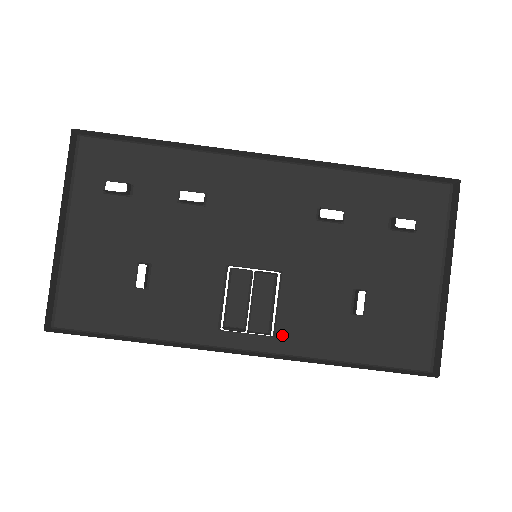
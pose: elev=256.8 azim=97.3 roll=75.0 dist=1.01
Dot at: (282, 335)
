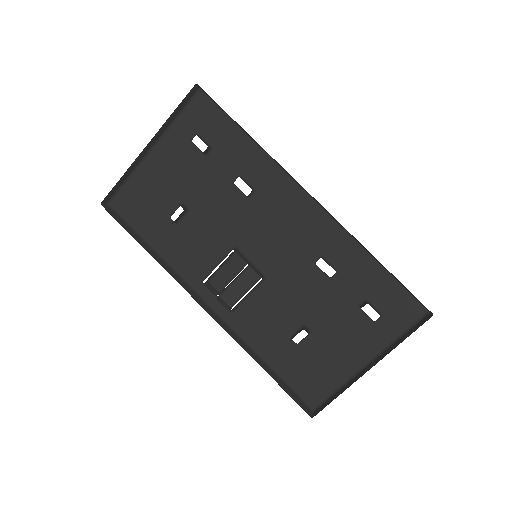
Dot at: (238, 315)
